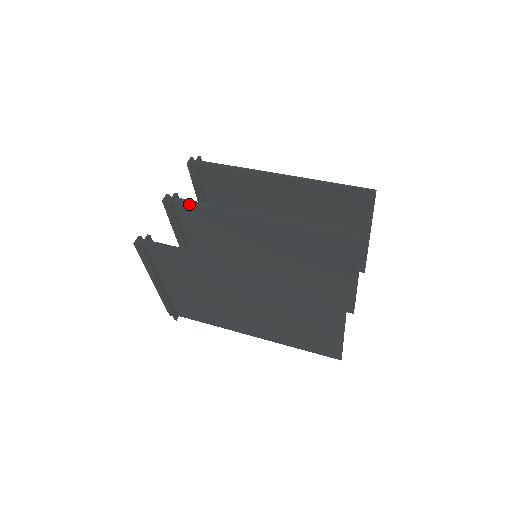
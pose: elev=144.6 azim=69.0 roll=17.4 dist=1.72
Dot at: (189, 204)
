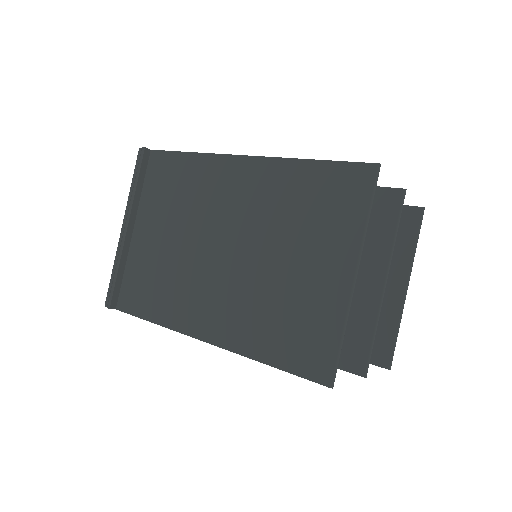
Dot at: occluded
